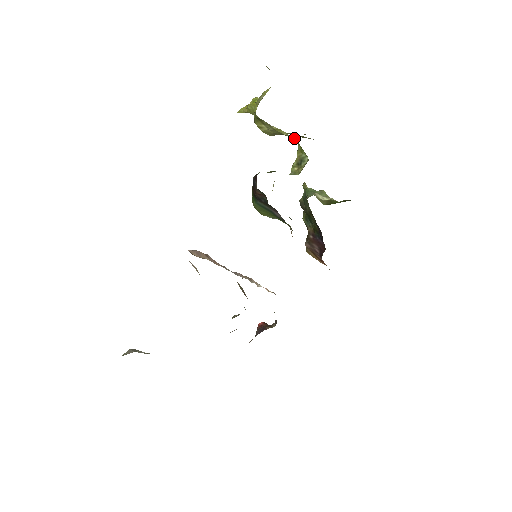
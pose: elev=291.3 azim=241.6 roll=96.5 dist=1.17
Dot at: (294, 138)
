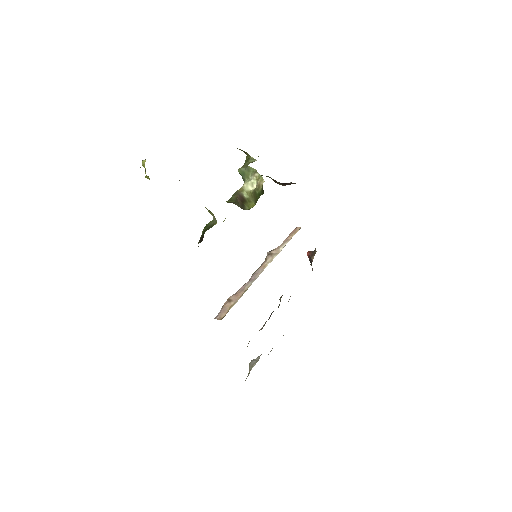
Dot at: occluded
